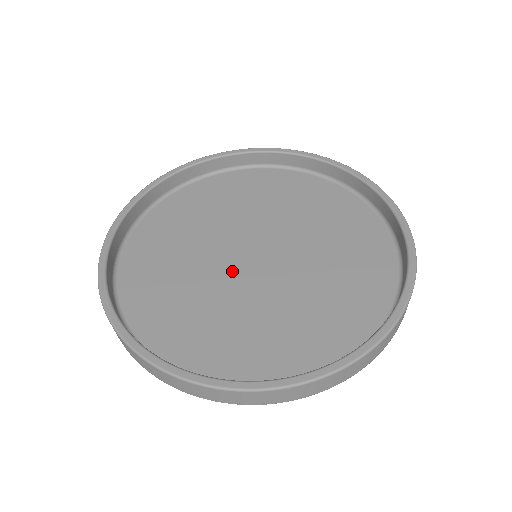
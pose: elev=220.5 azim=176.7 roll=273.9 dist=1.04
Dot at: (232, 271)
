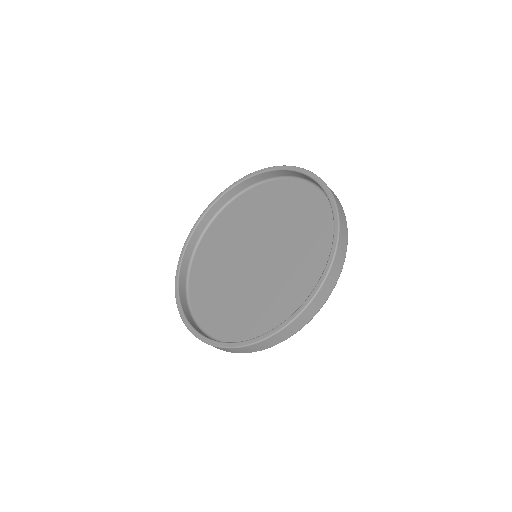
Dot at: (242, 269)
